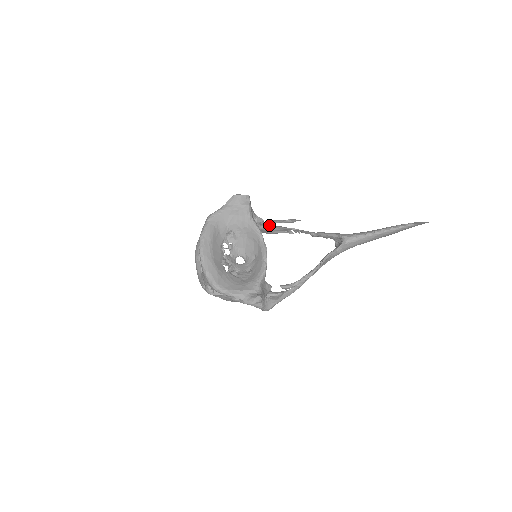
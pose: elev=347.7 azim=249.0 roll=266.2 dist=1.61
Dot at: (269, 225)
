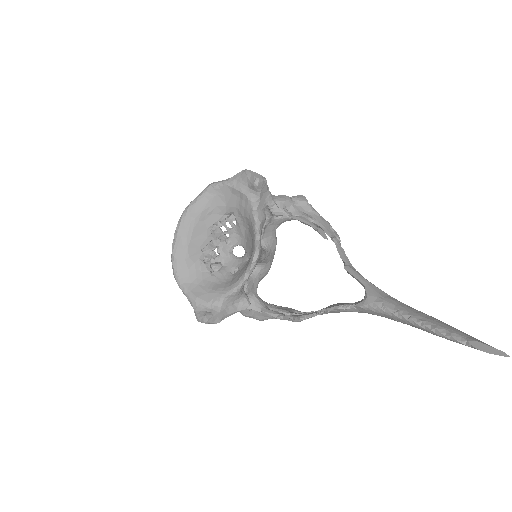
Dot at: (309, 217)
